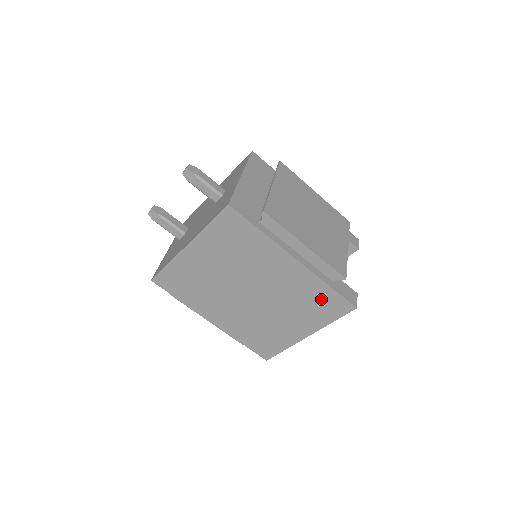
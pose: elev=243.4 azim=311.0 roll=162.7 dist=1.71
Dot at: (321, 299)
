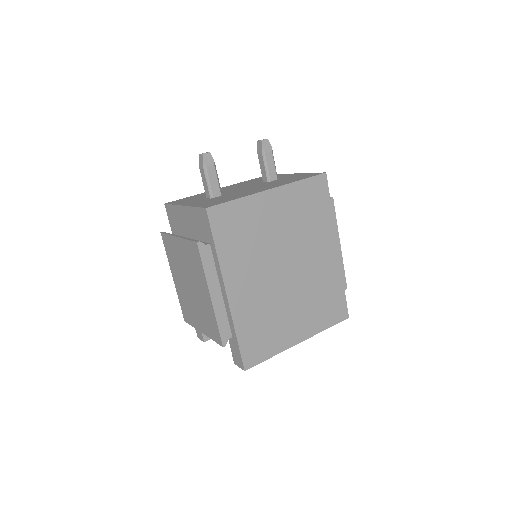
Dot at: (332, 298)
